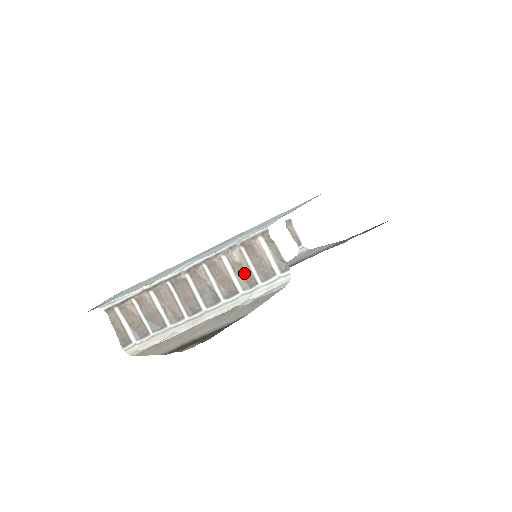
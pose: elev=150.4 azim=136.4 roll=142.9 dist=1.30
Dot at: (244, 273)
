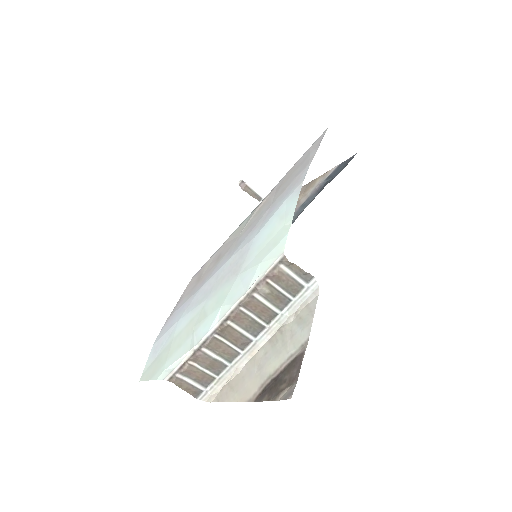
Dot at: (277, 298)
